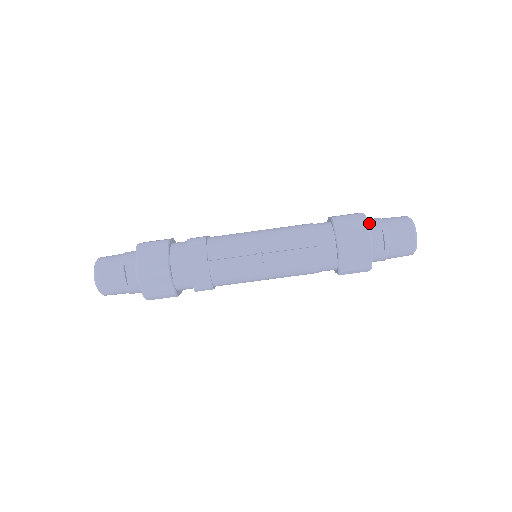
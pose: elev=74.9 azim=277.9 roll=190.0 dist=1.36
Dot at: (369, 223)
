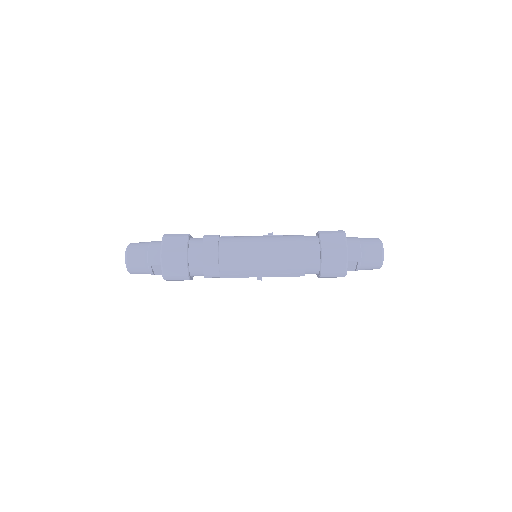
Dot at: (350, 254)
